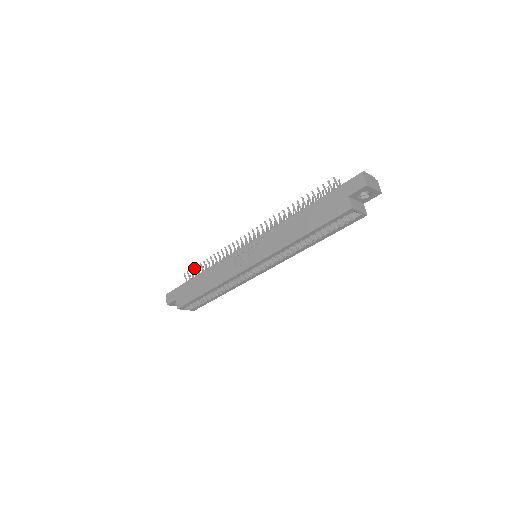
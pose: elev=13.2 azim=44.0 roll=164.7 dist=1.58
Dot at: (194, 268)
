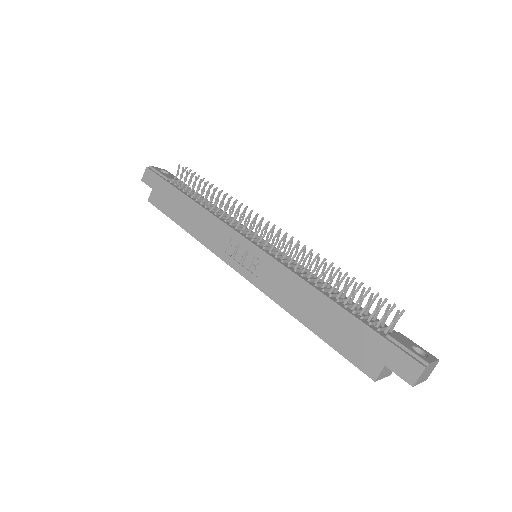
Dot at: (192, 174)
